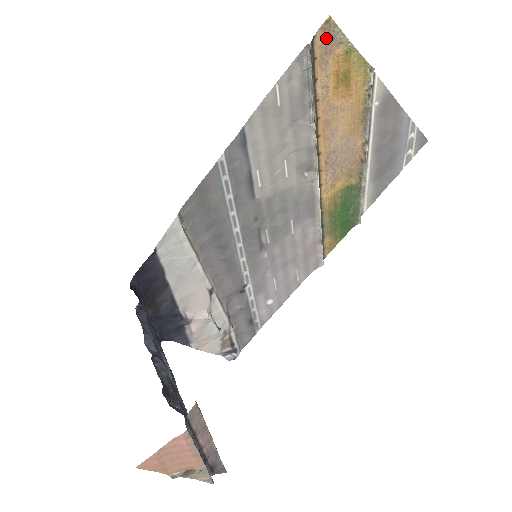
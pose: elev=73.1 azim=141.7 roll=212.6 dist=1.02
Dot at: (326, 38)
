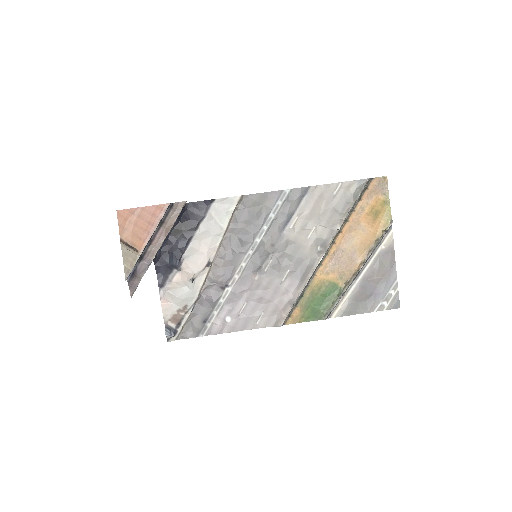
Dot at: (379, 185)
